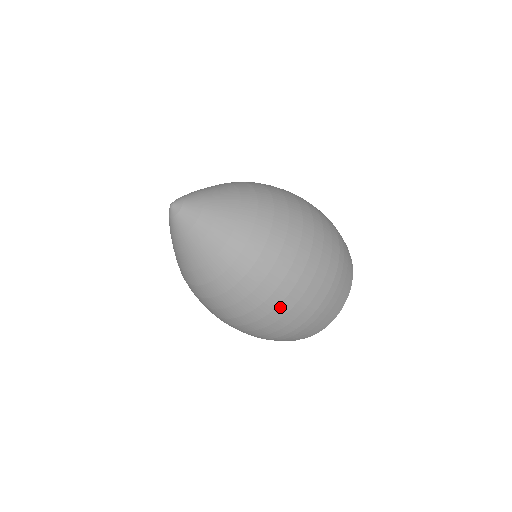
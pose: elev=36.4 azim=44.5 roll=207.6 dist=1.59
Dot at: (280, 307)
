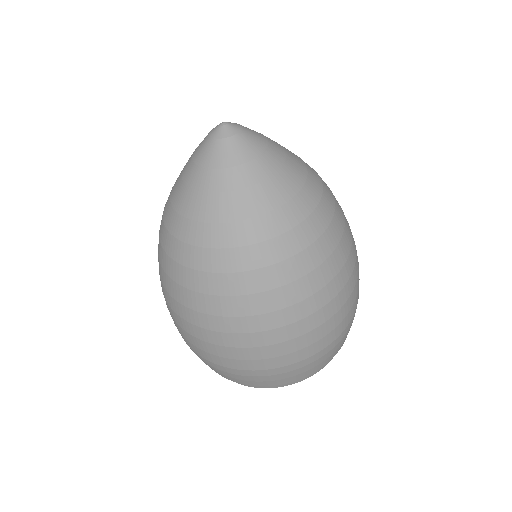
Dot at: (198, 329)
